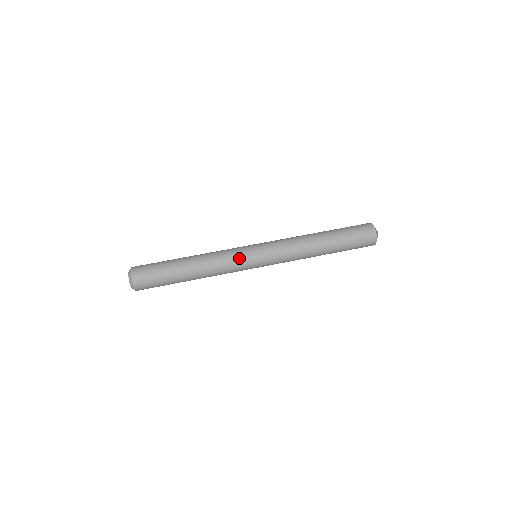
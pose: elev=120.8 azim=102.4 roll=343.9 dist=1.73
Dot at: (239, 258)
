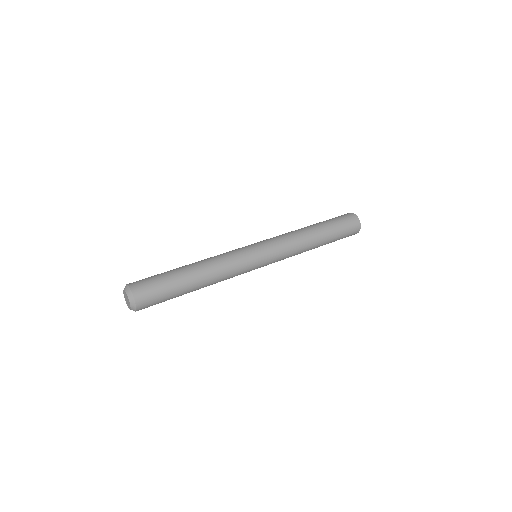
Dot at: (244, 257)
